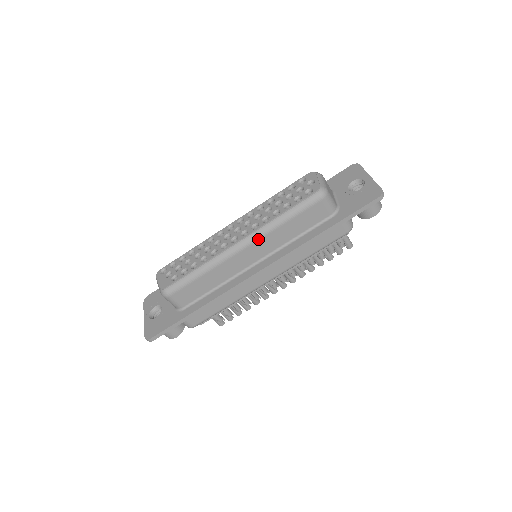
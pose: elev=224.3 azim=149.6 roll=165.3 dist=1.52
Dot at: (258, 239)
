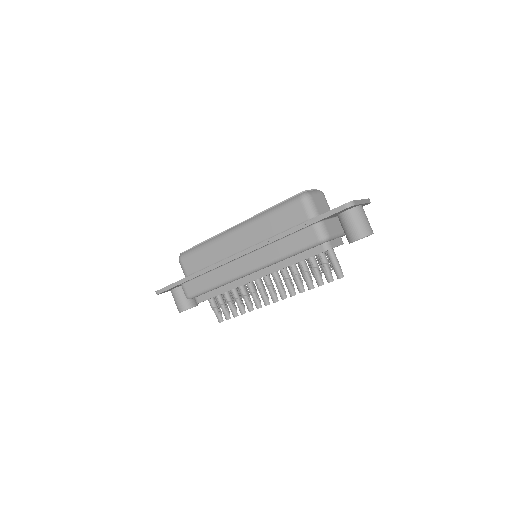
Dot at: (247, 226)
